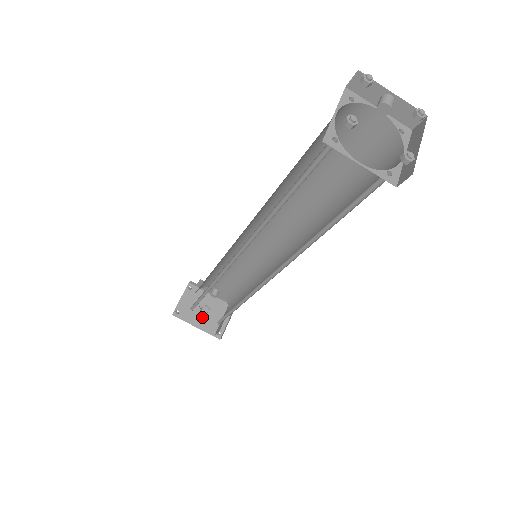
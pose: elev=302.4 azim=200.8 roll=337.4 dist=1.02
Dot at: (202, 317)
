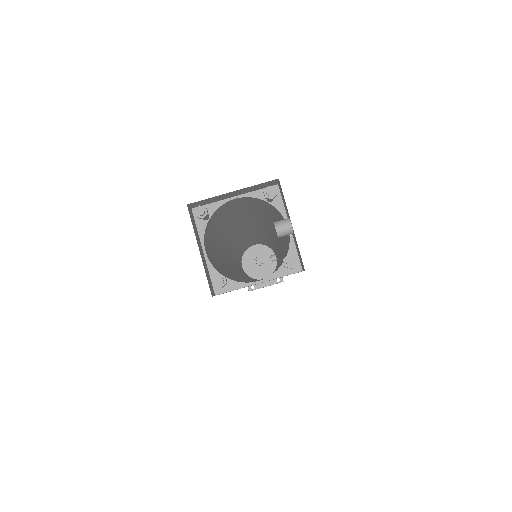
Dot at: (253, 265)
